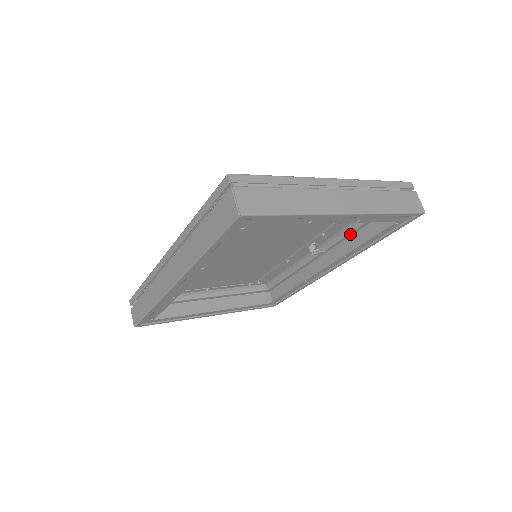
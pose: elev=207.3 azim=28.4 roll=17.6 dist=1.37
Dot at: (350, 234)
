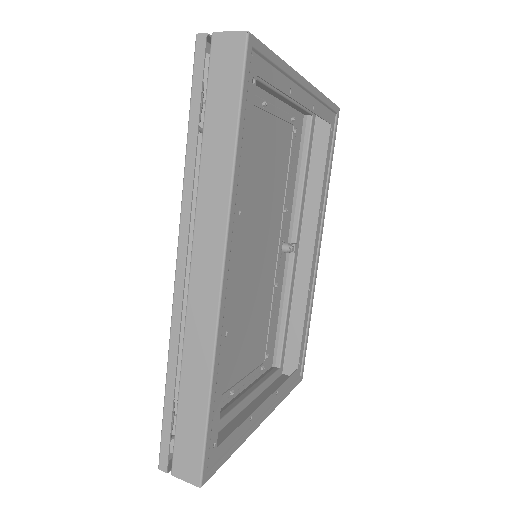
Dot at: (303, 200)
